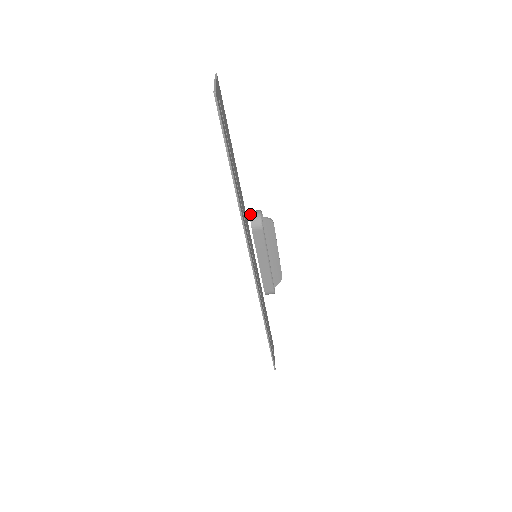
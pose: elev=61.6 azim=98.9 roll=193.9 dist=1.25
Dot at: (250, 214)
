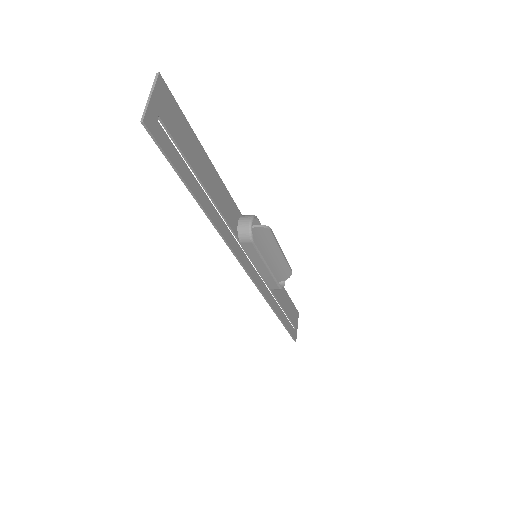
Dot at: (238, 223)
